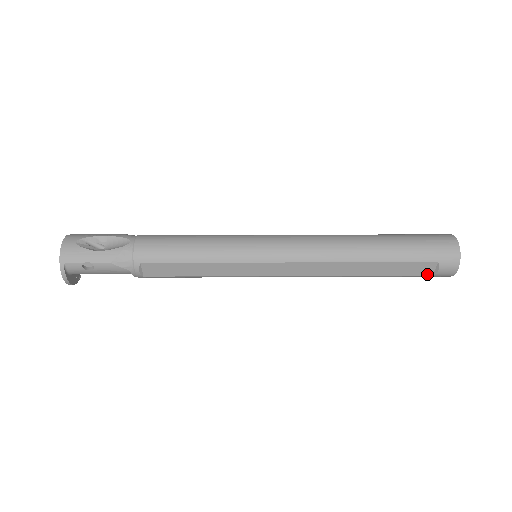
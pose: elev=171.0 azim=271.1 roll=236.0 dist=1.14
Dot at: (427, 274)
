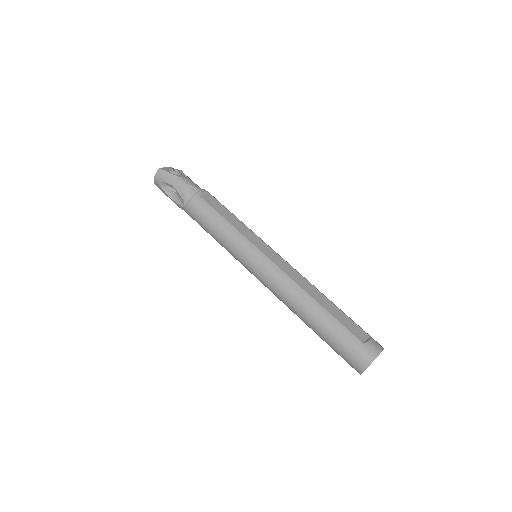
Dot at: occluded
